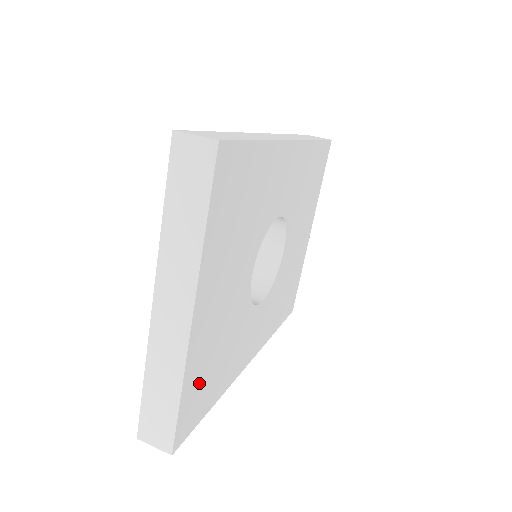
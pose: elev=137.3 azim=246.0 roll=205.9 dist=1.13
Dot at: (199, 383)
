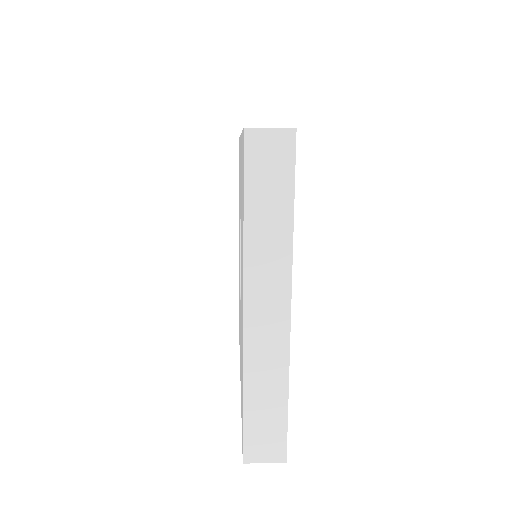
Dot at: occluded
